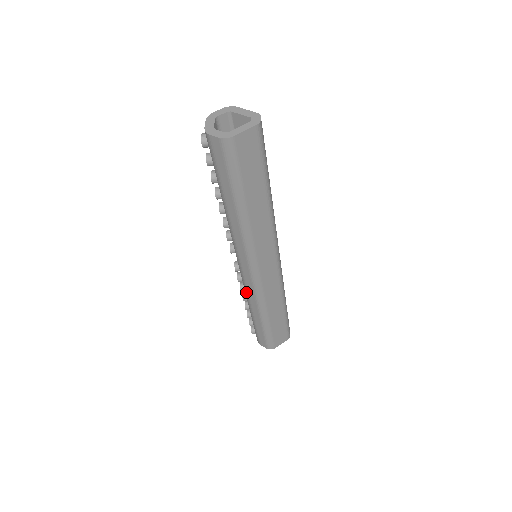
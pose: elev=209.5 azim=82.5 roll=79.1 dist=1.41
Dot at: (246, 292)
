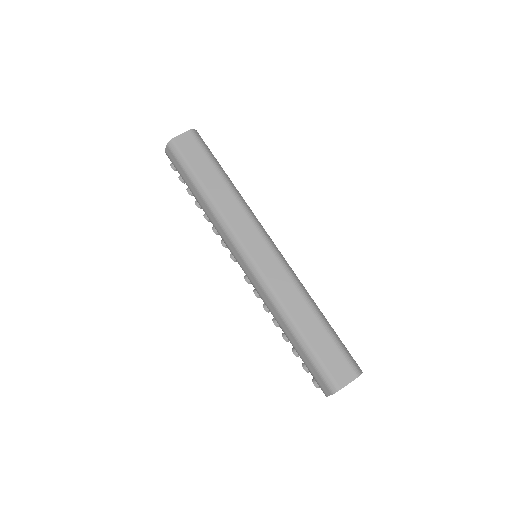
Dot at: (263, 301)
